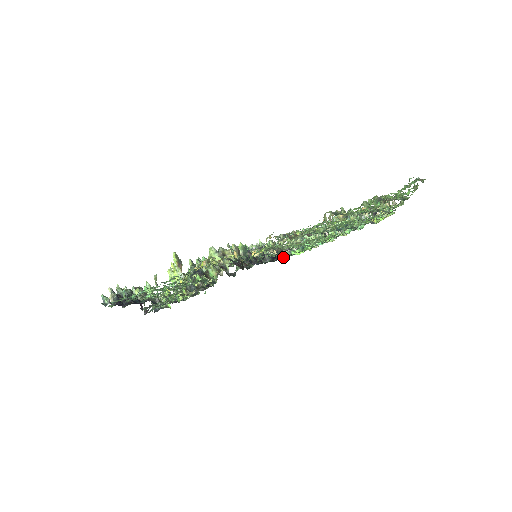
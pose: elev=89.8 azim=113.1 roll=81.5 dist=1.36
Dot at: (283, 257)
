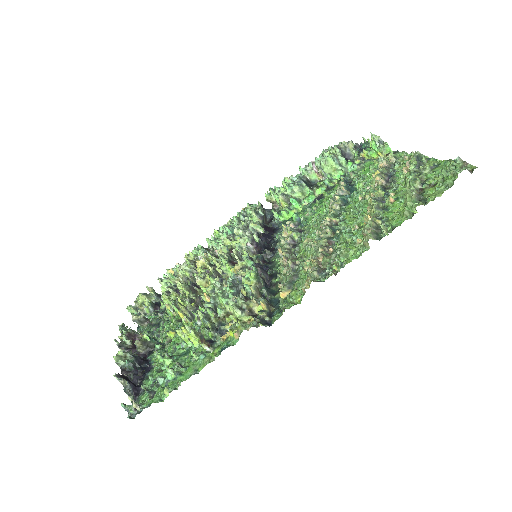
Dot at: occluded
